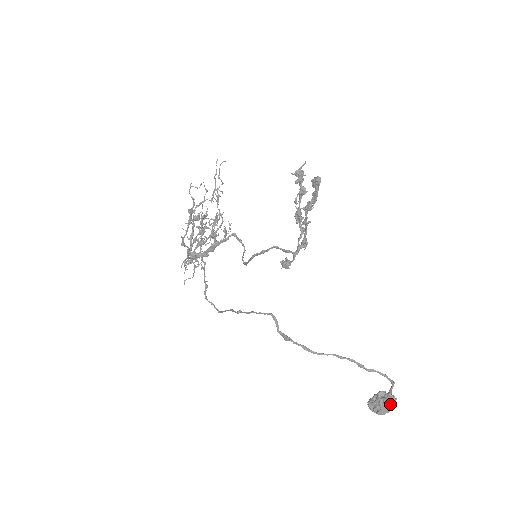
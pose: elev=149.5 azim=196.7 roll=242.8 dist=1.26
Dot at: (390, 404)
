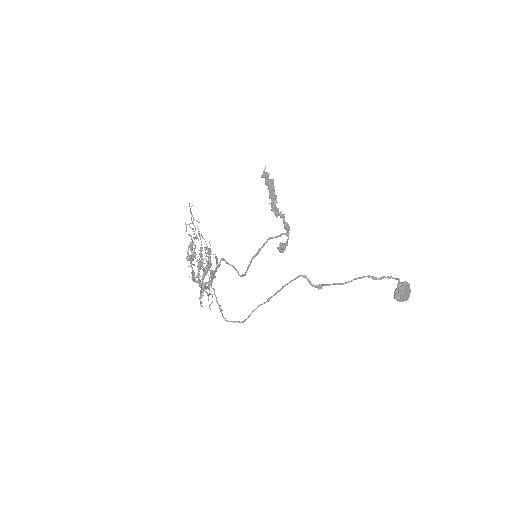
Dot at: (408, 289)
